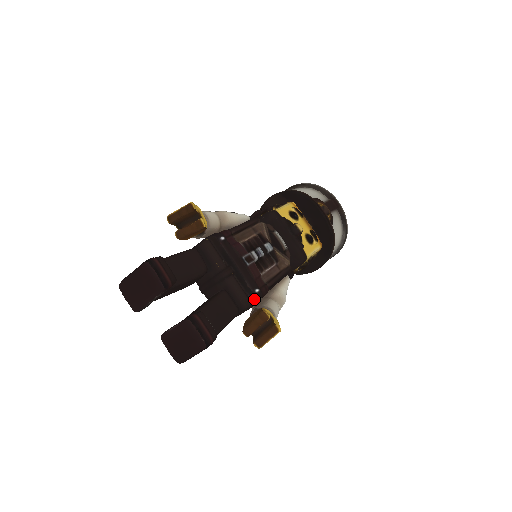
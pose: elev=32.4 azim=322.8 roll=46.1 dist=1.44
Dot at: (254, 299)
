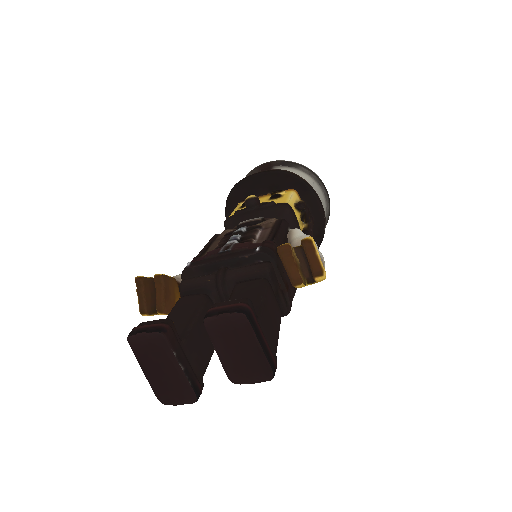
Dot at: (265, 257)
